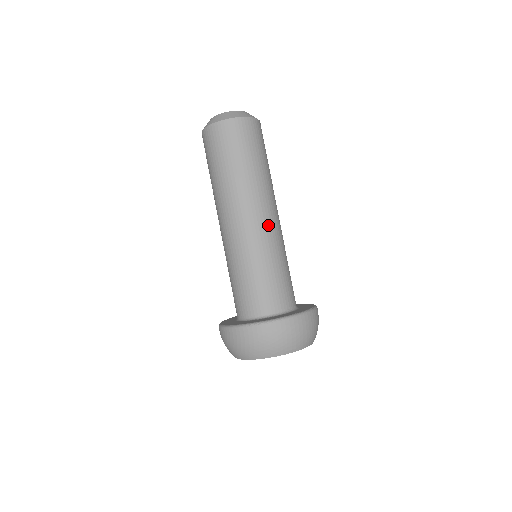
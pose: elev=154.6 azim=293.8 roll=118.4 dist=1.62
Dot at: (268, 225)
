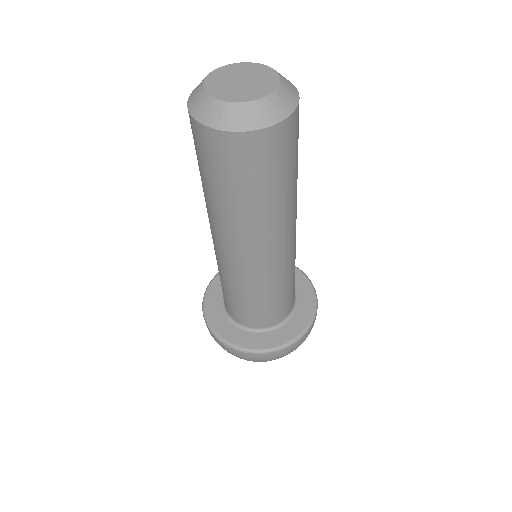
Dot at: (267, 263)
